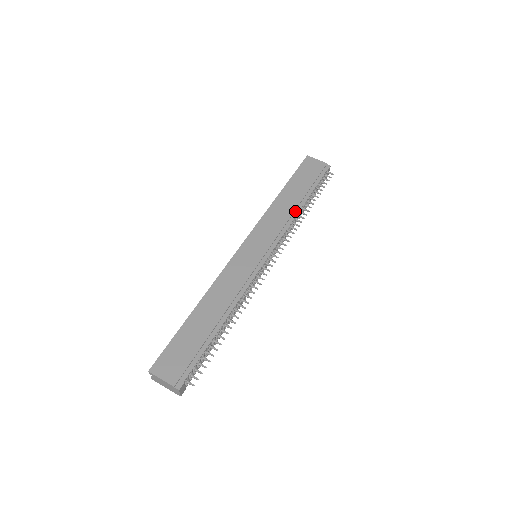
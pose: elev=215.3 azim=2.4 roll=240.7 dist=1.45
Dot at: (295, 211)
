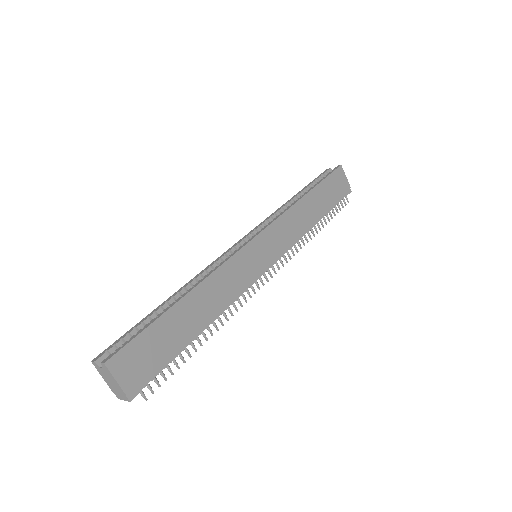
Dot at: (309, 226)
